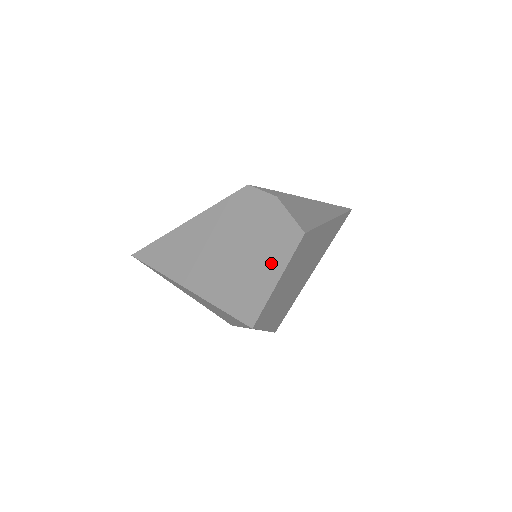
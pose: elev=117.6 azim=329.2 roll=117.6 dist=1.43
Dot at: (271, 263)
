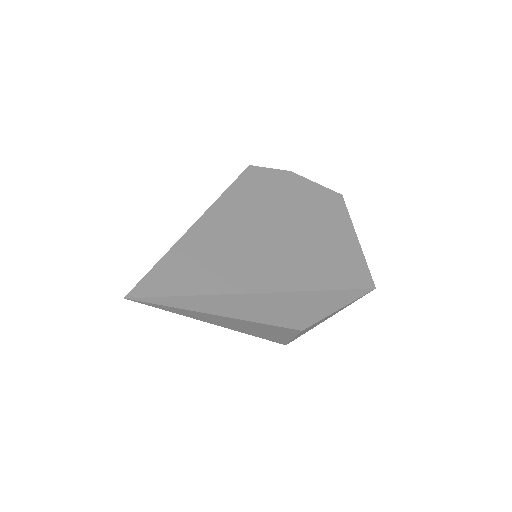
Dot at: (339, 227)
